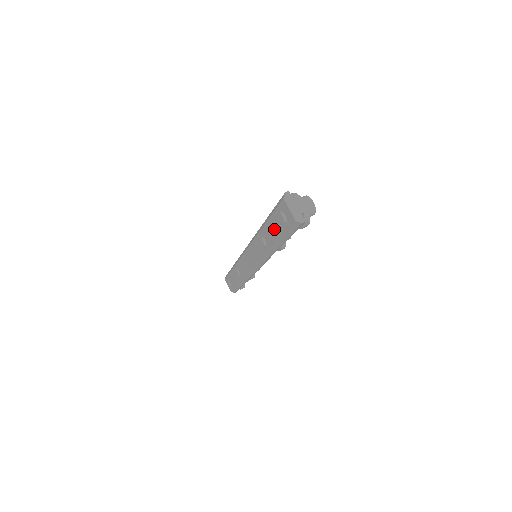
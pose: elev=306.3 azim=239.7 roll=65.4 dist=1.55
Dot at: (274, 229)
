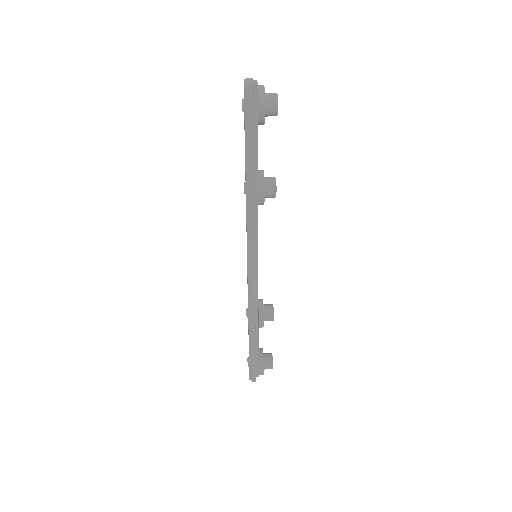
Dot at: occluded
